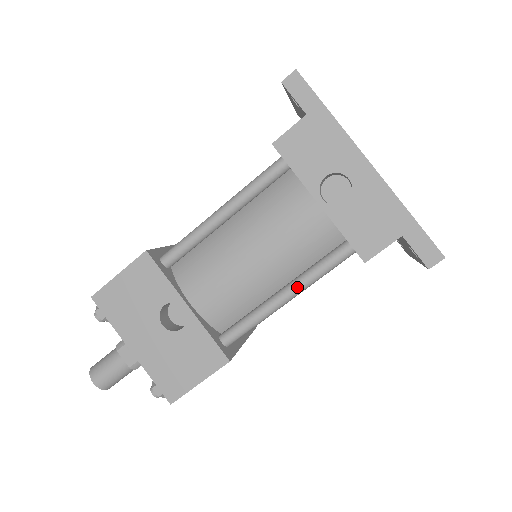
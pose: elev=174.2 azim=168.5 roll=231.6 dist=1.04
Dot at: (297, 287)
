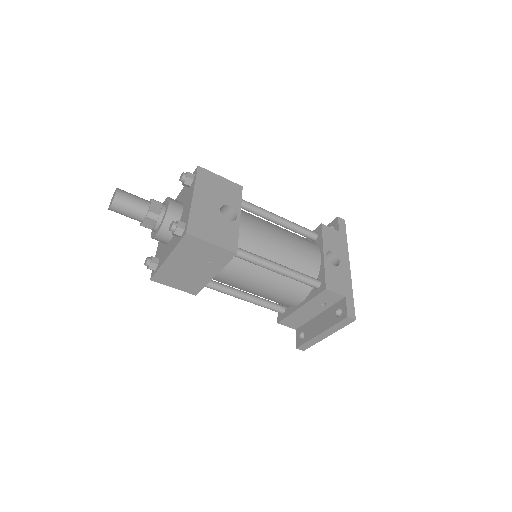
Dot at: (288, 269)
